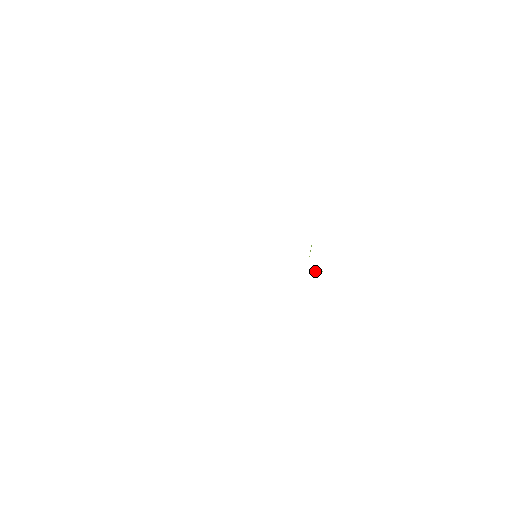
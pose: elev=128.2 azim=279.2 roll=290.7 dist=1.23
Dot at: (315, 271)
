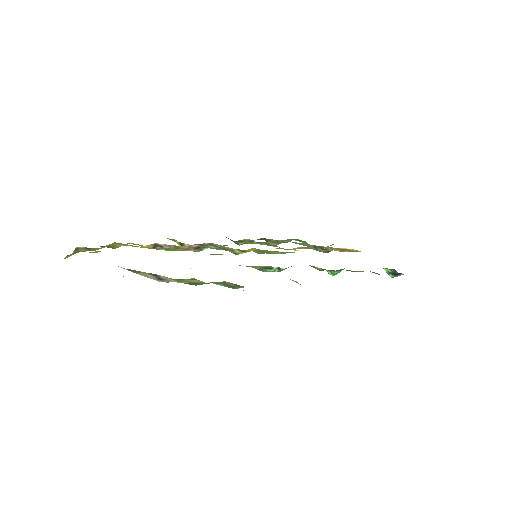
Dot at: occluded
